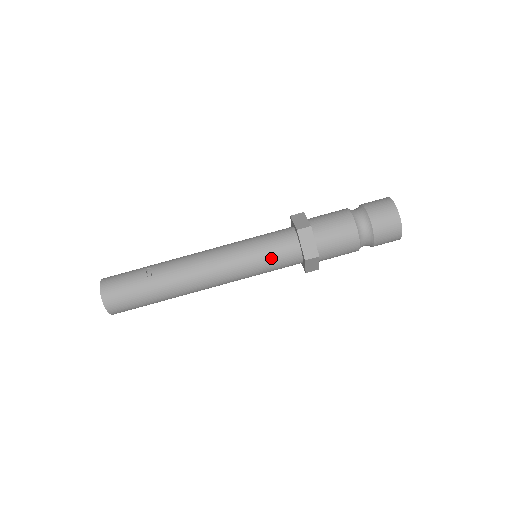
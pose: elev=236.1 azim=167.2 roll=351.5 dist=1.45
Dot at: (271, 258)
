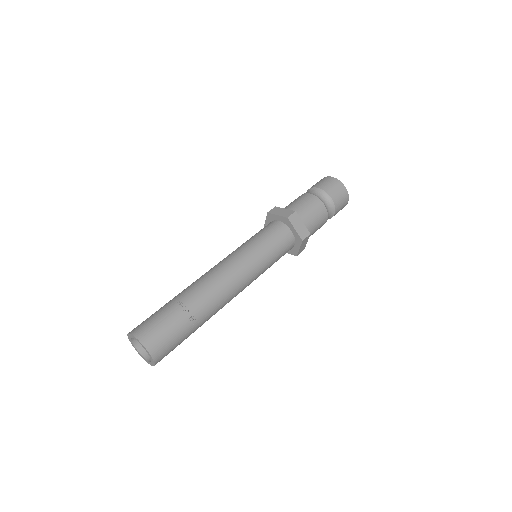
Dot at: occluded
